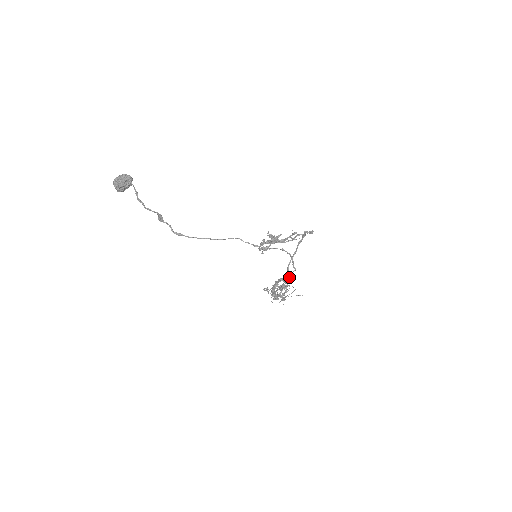
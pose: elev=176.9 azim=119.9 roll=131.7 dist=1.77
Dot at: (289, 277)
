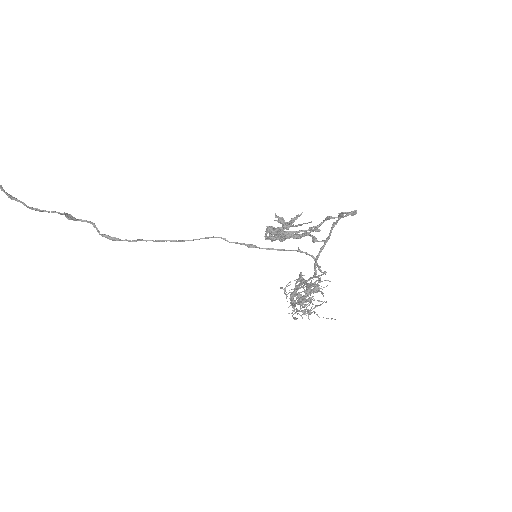
Dot at: (314, 287)
